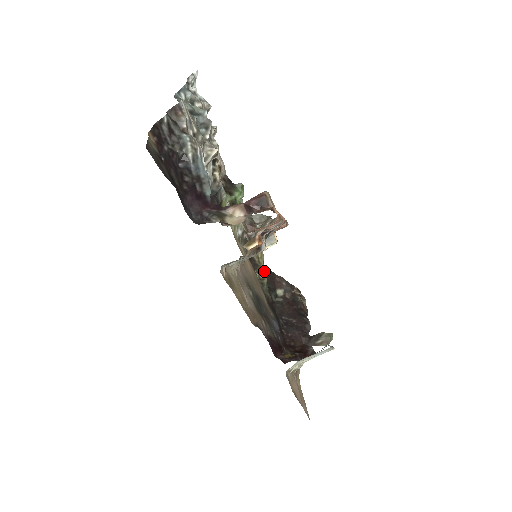
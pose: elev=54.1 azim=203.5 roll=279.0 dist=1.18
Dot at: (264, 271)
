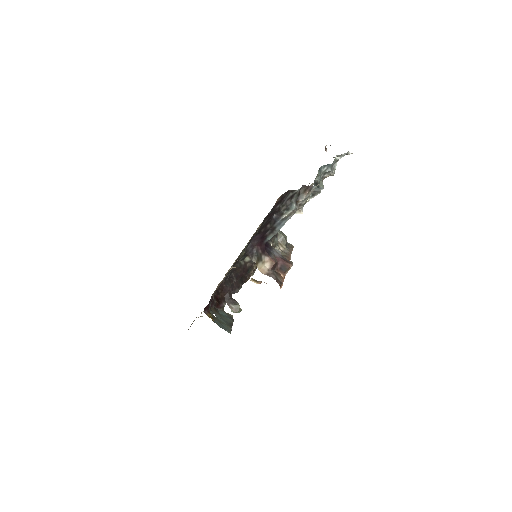
Dot at: occluded
